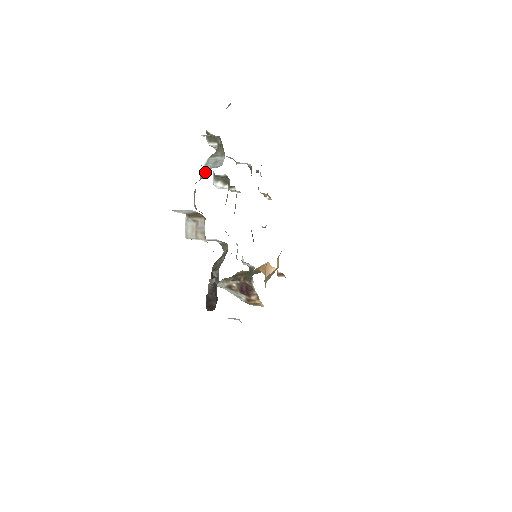
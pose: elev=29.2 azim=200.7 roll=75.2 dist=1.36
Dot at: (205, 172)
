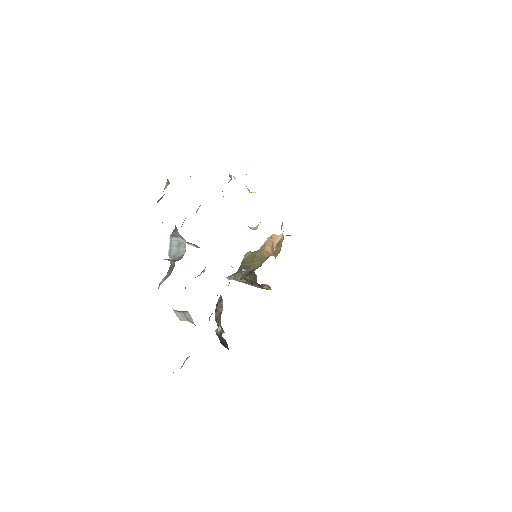
Dot at: (172, 259)
